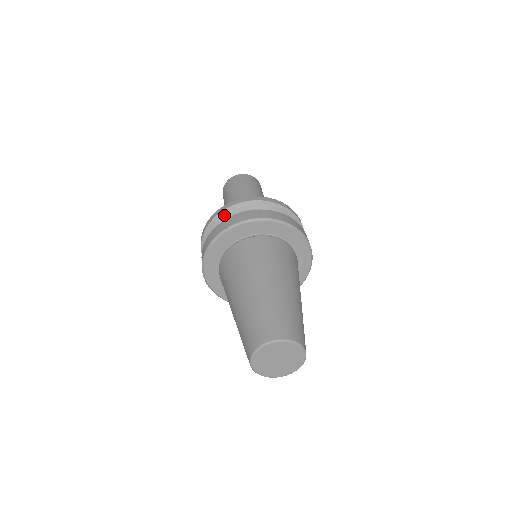
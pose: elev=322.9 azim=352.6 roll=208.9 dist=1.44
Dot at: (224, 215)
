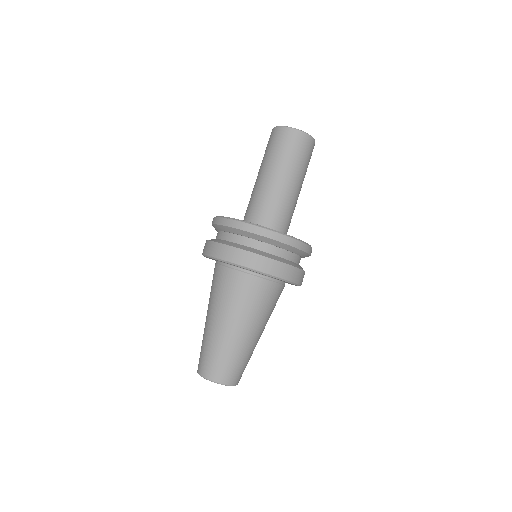
Dot at: (270, 241)
